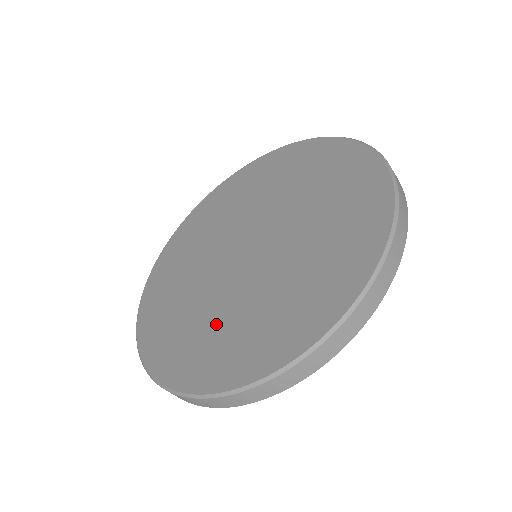
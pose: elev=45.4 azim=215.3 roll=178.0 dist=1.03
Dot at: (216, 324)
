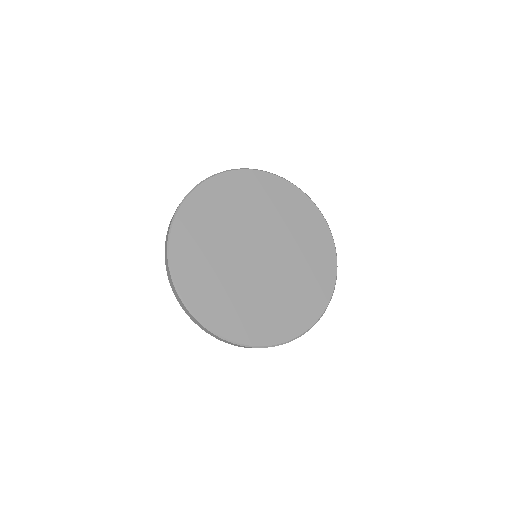
Dot at: (216, 277)
